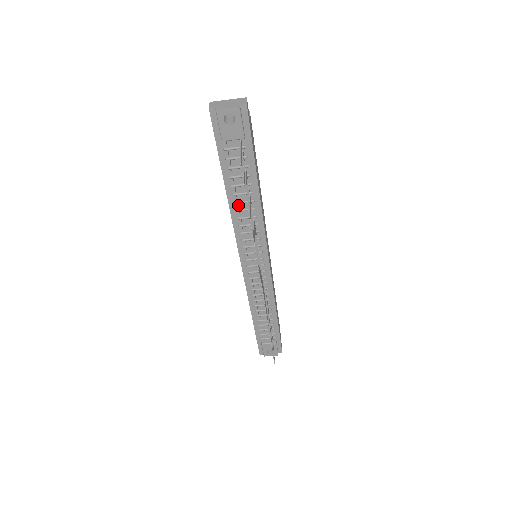
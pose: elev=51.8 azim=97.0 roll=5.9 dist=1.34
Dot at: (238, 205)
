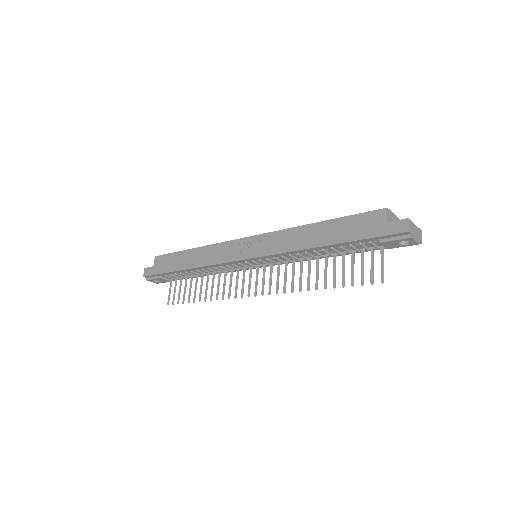
Dot at: occluded
